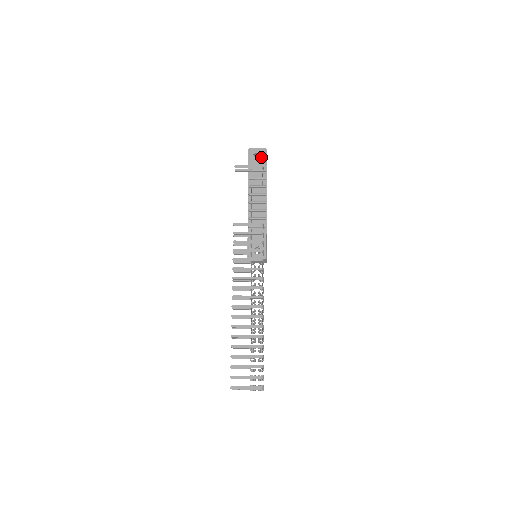
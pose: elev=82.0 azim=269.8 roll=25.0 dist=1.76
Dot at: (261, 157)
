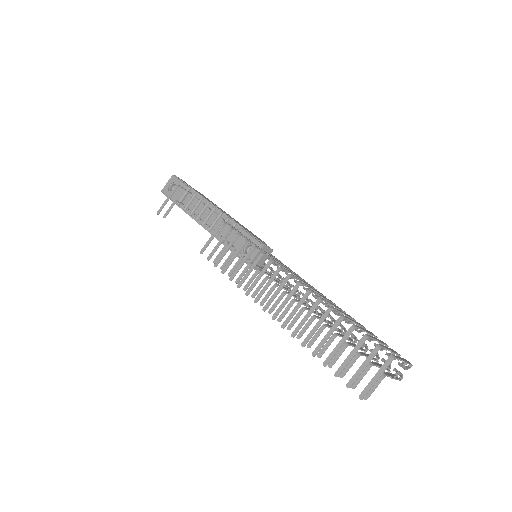
Dot at: occluded
